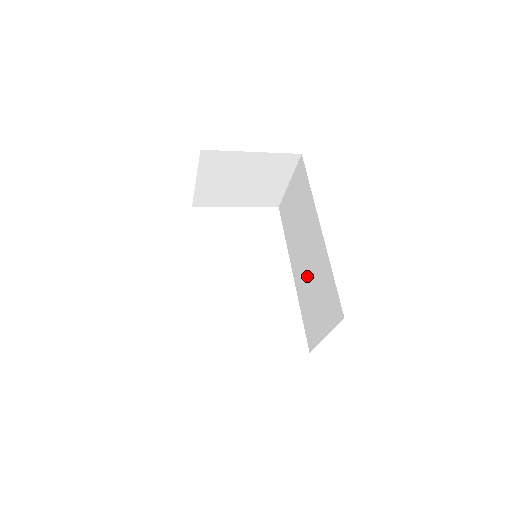
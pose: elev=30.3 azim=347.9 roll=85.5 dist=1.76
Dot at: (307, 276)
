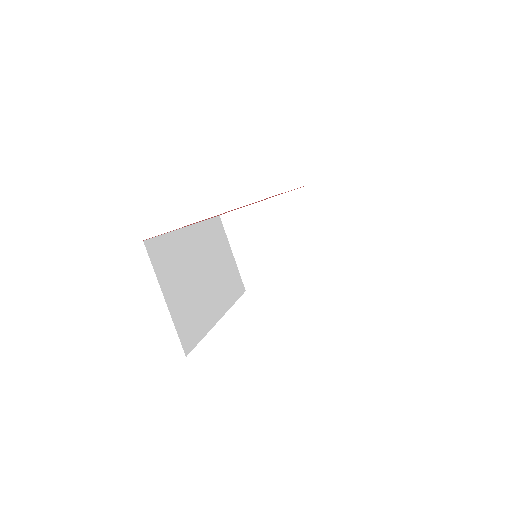
Dot at: occluded
